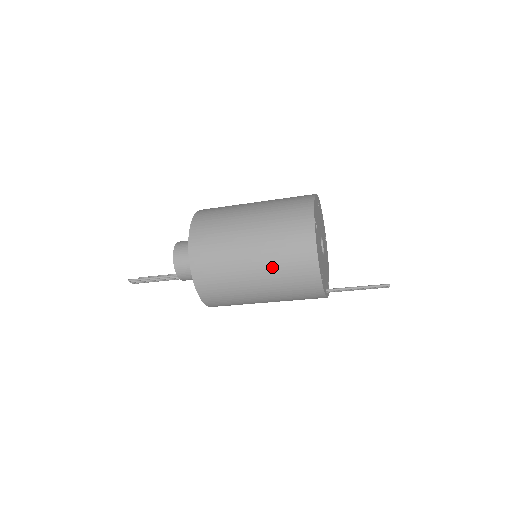
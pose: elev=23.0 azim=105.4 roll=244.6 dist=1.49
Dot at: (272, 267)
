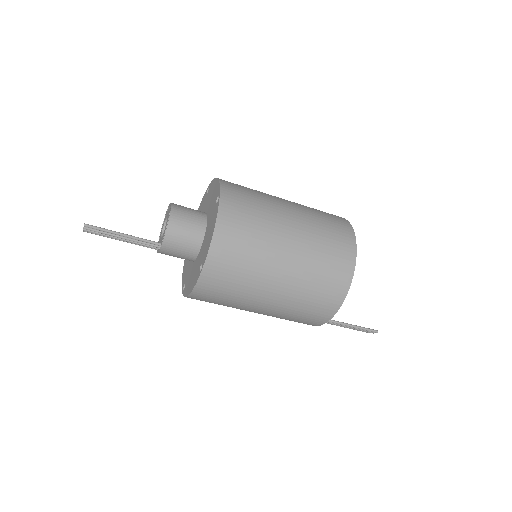
Dot at: (303, 278)
